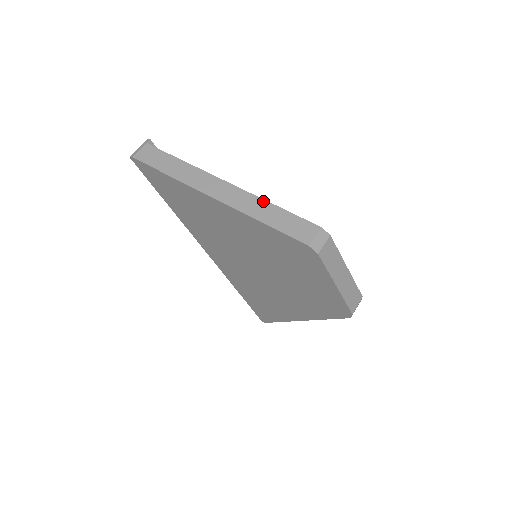
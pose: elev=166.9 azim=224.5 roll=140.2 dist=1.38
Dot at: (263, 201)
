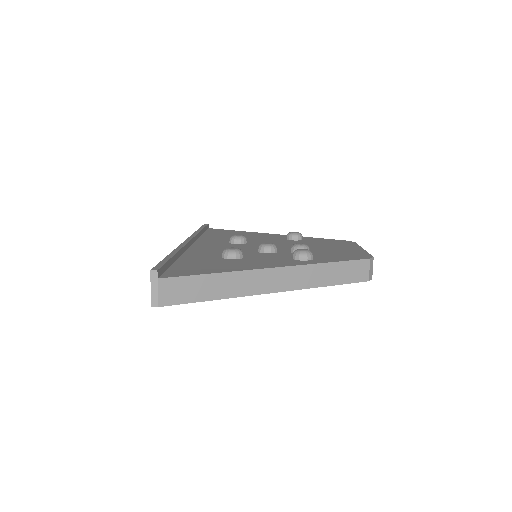
Dot at: (318, 266)
